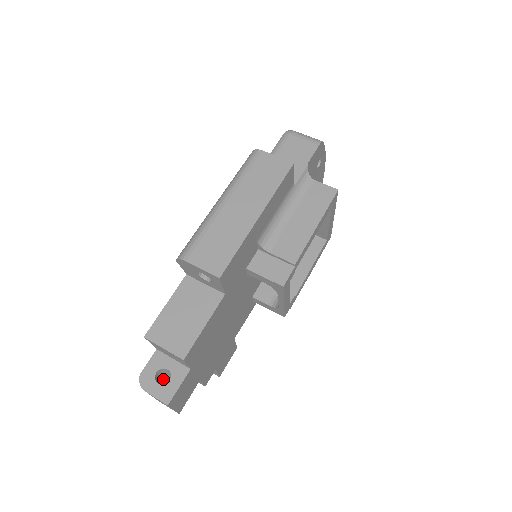
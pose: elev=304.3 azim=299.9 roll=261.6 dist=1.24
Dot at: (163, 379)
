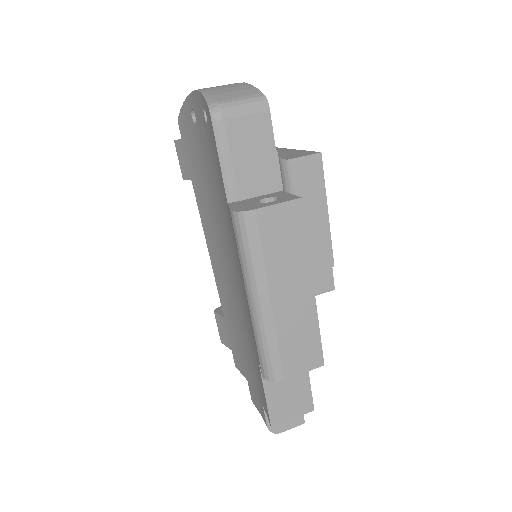
Dot at: occluded
